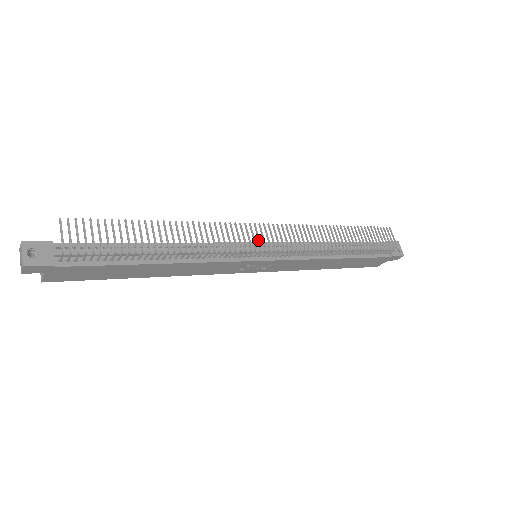
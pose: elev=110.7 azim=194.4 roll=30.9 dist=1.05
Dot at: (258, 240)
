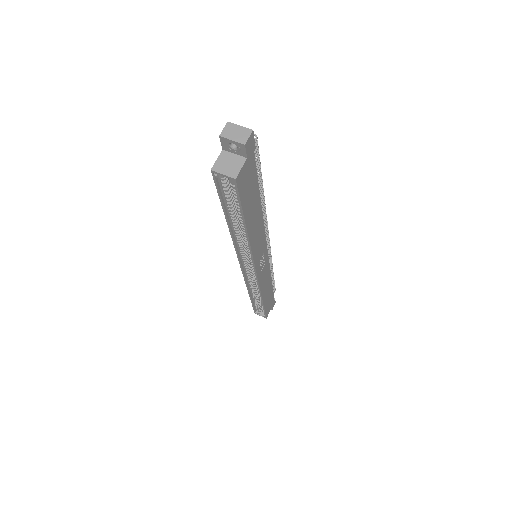
Dot at: occluded
